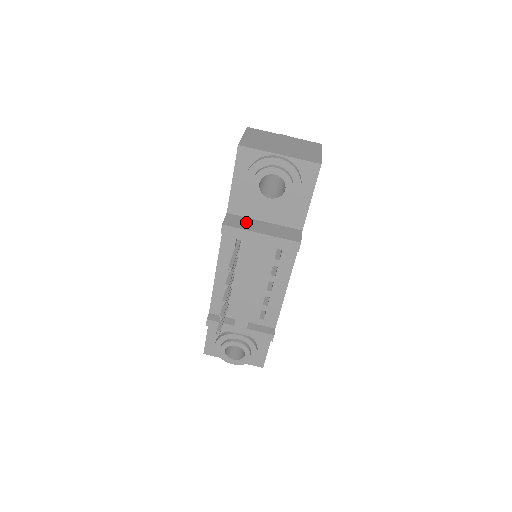
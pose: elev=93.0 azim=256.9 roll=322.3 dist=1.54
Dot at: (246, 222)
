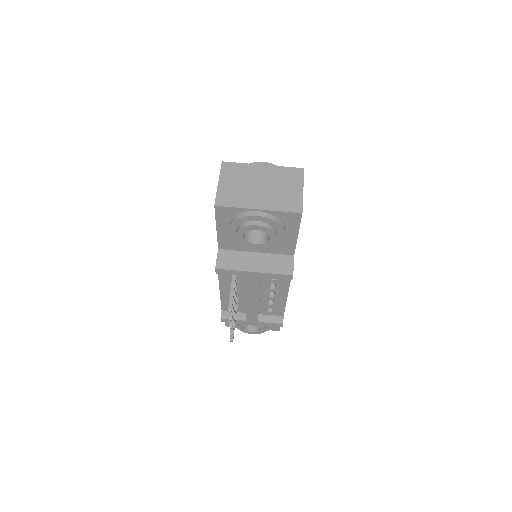
Dot at: (238, 258)
